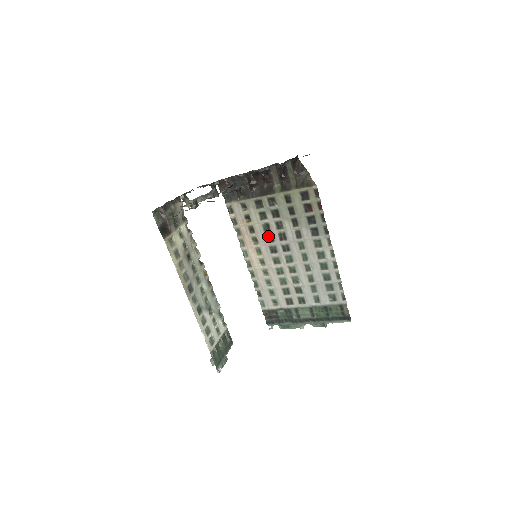
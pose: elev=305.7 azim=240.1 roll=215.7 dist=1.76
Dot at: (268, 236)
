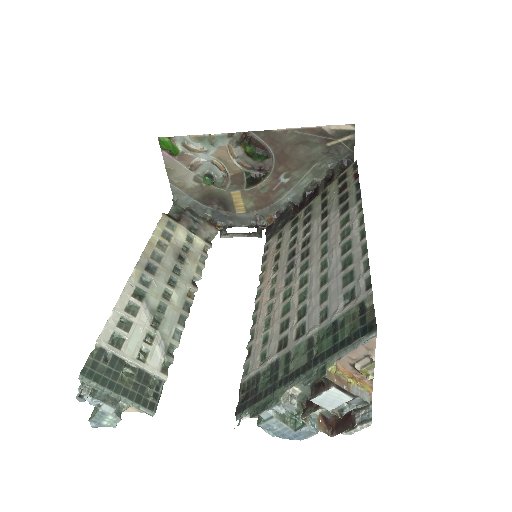
Dot at: (291, 253)
